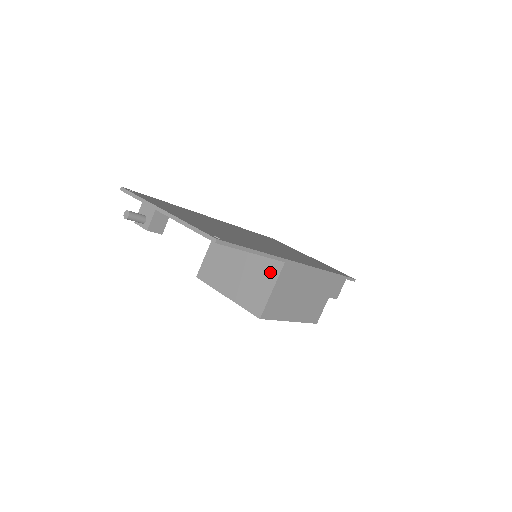
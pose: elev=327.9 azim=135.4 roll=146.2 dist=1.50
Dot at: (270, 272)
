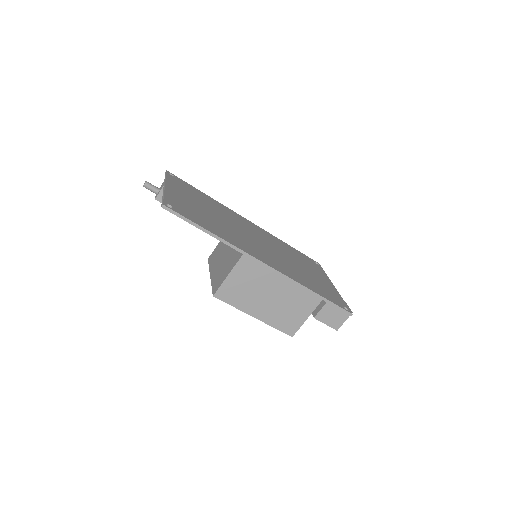
Dot at: (234, 261)
